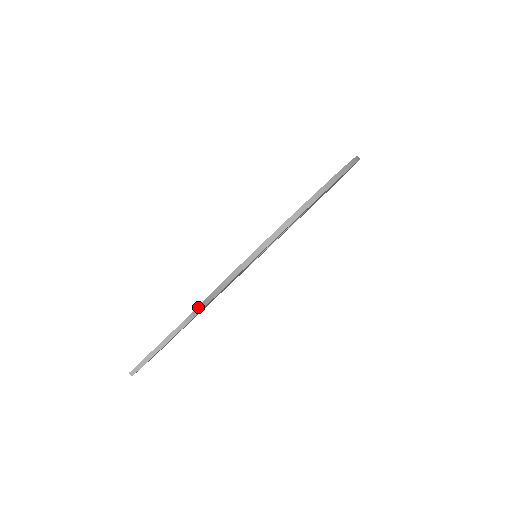
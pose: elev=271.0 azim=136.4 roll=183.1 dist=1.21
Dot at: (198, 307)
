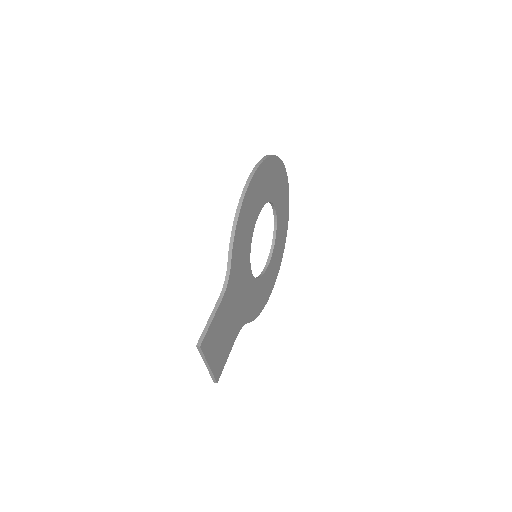
Dot at: (227, 265)
